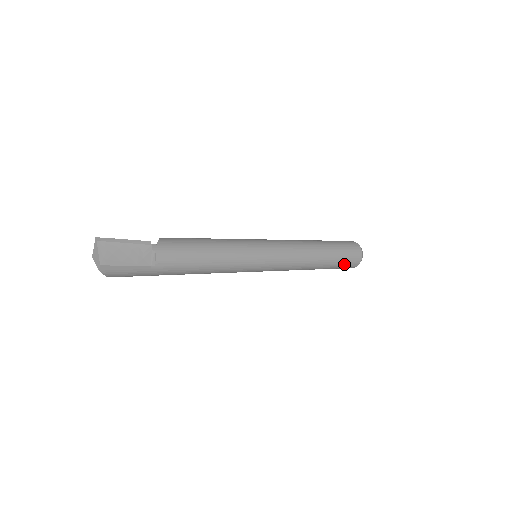
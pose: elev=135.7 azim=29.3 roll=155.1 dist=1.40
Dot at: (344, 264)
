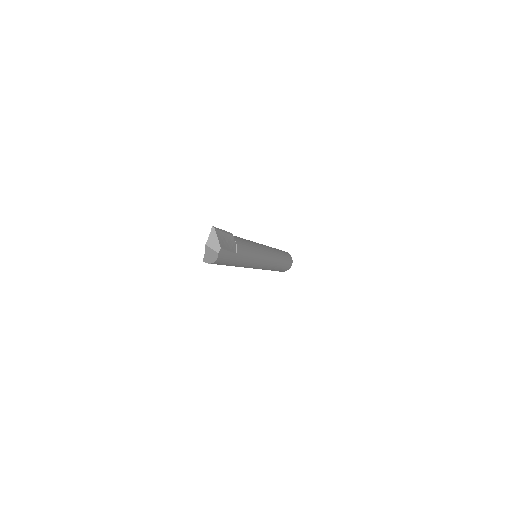
Dot at: (287, 266)
